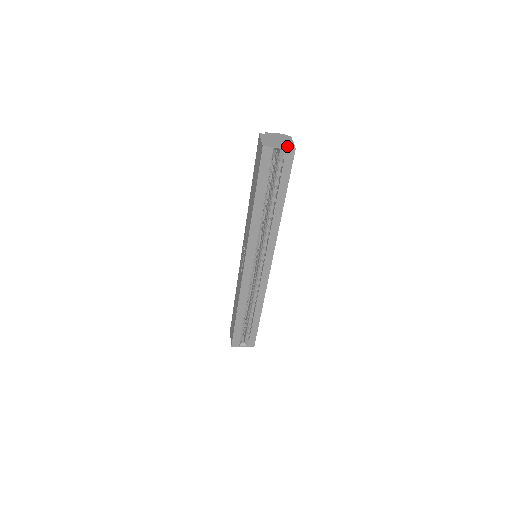
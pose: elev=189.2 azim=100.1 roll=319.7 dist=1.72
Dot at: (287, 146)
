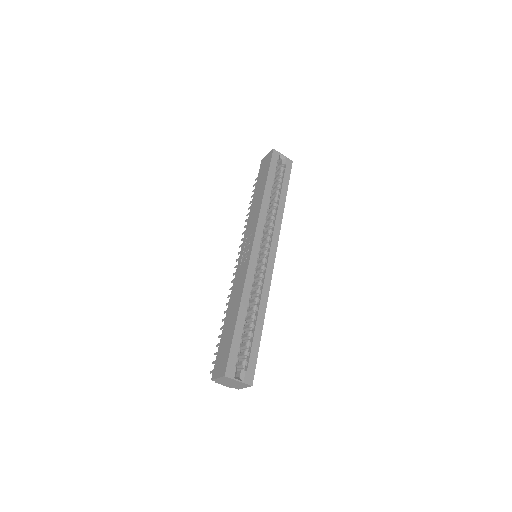
Dot at: (287, 159)
